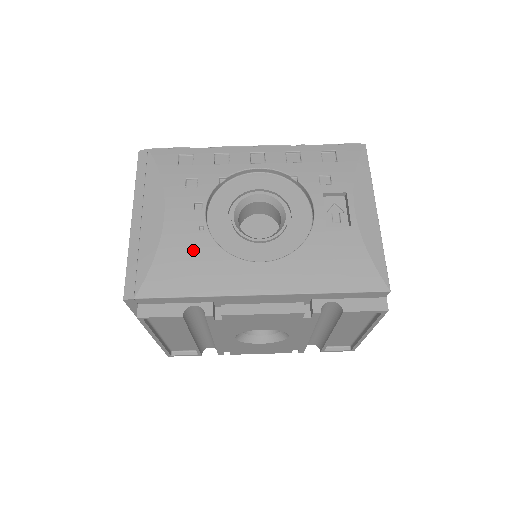
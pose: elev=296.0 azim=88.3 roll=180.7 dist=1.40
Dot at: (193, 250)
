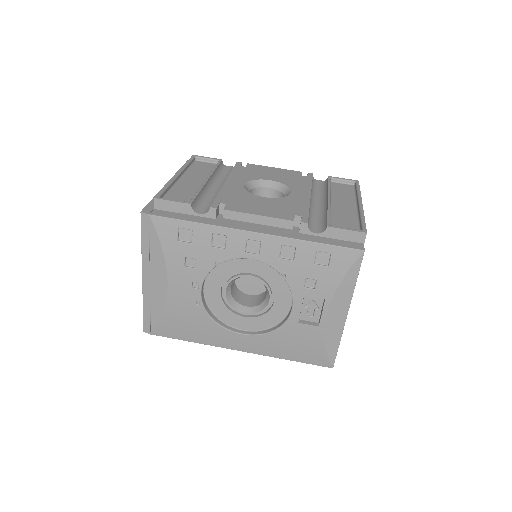
Dot at: (191, 317)
